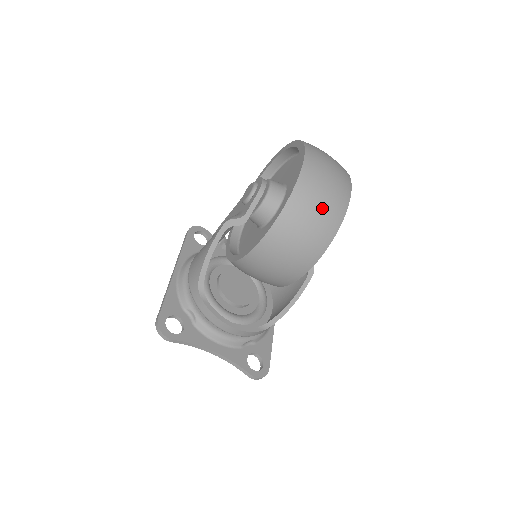
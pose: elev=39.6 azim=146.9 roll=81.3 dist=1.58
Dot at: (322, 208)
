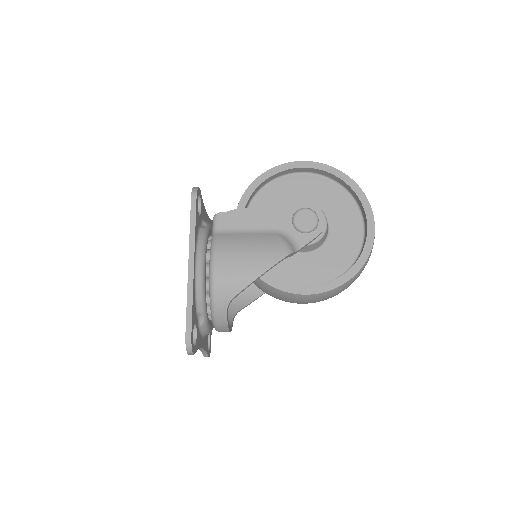
Dot at: occluded
